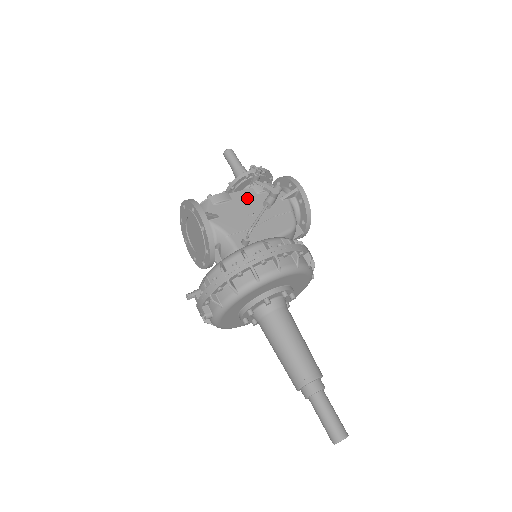
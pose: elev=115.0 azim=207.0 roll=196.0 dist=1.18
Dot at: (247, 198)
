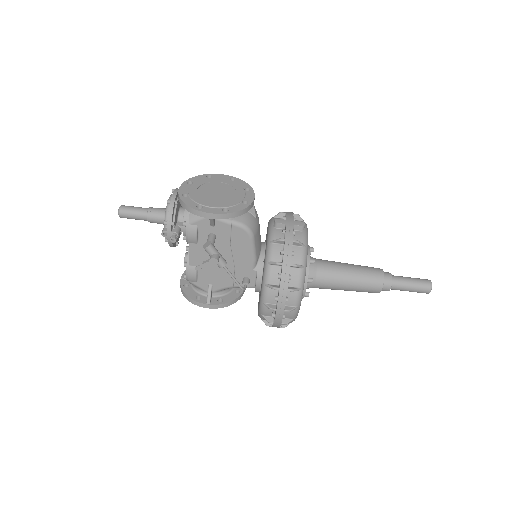
Dot at: (200, 254)
